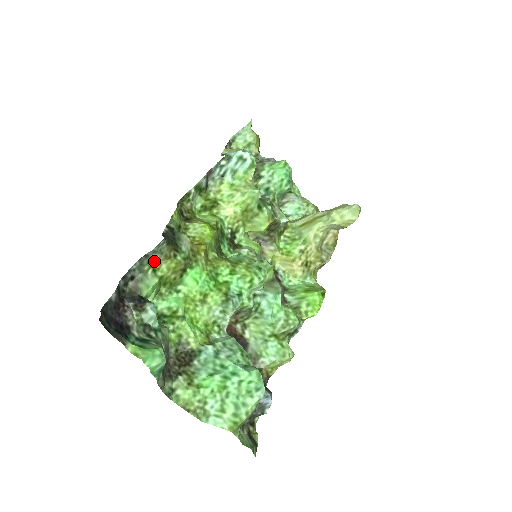
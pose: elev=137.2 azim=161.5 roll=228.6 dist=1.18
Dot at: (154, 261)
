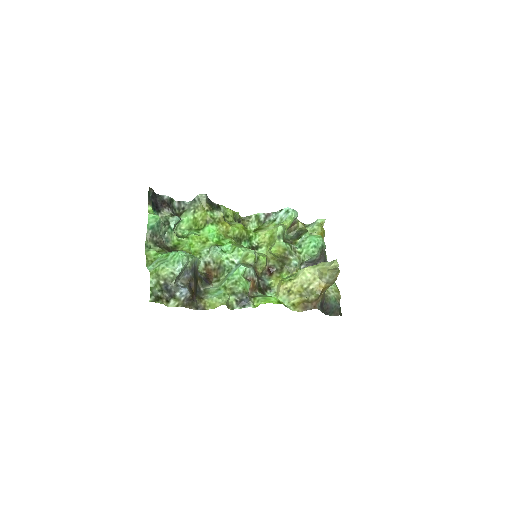
Dot at: (197, 207)
